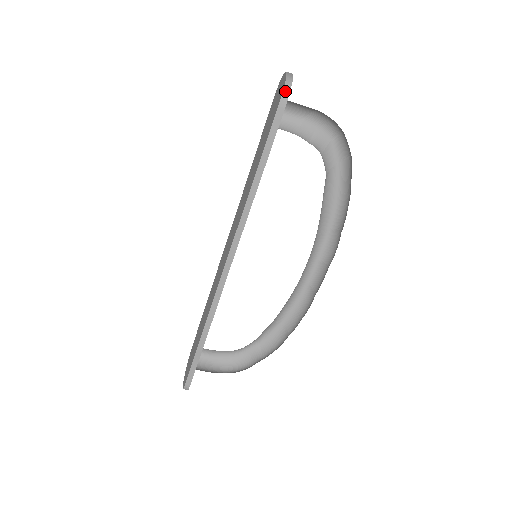
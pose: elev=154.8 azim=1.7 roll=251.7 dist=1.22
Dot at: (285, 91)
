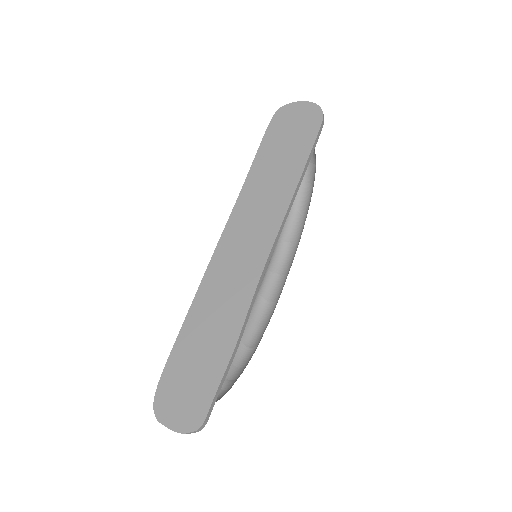
Dot at: (323, 114)
